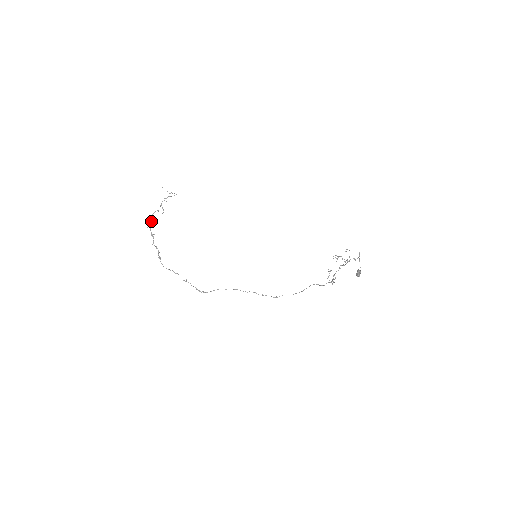
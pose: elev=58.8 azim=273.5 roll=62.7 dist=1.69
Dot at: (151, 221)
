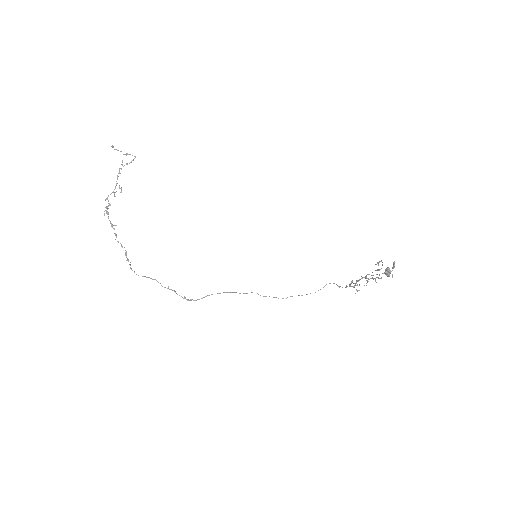
Dot at: (107, 206)
